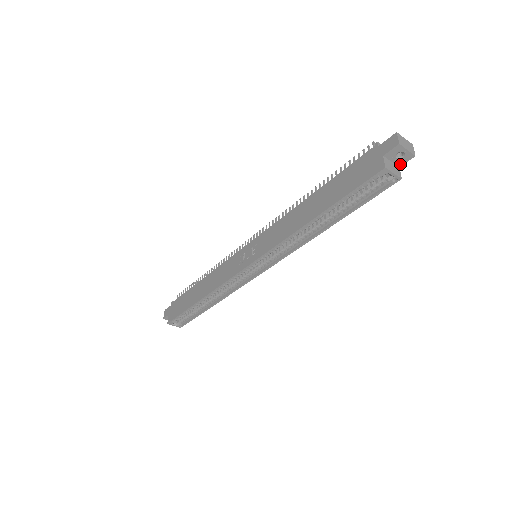
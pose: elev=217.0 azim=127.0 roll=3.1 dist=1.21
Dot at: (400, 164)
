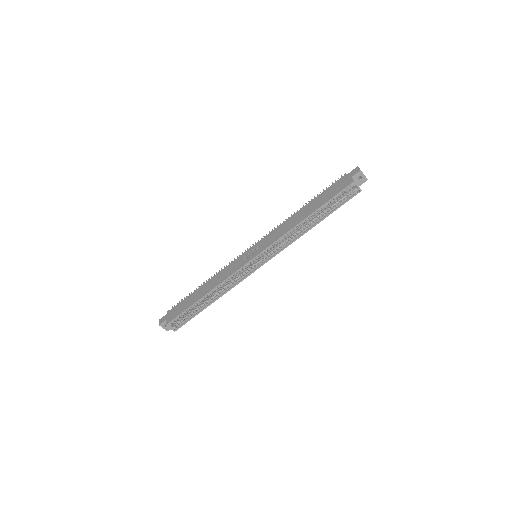
Dot at: (359, 184)
